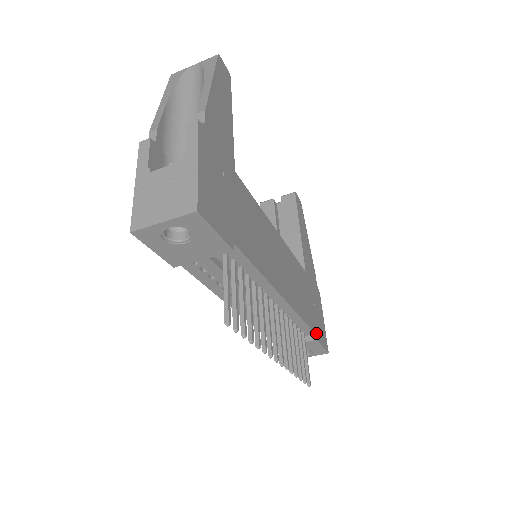
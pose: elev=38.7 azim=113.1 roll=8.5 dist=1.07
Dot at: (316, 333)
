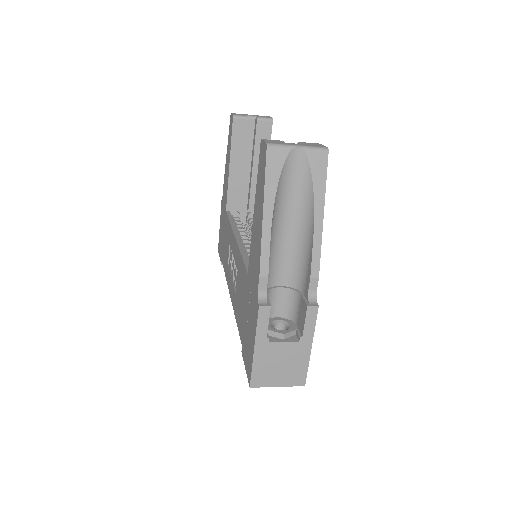
Dot at: occluded
